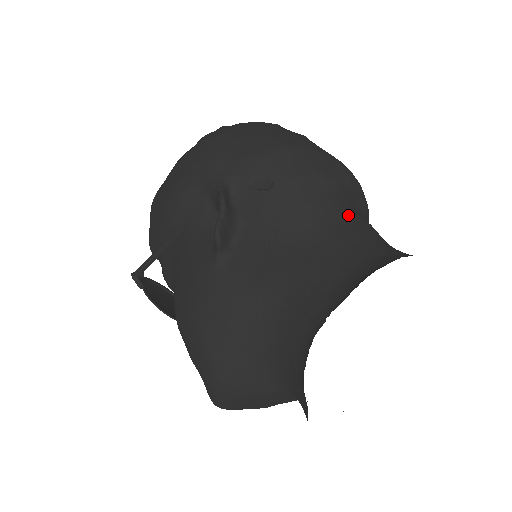
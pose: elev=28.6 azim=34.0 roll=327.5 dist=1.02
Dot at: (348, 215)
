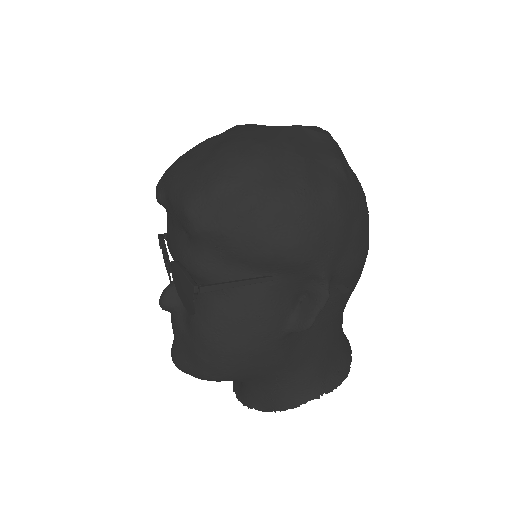
Dot at: occluded
